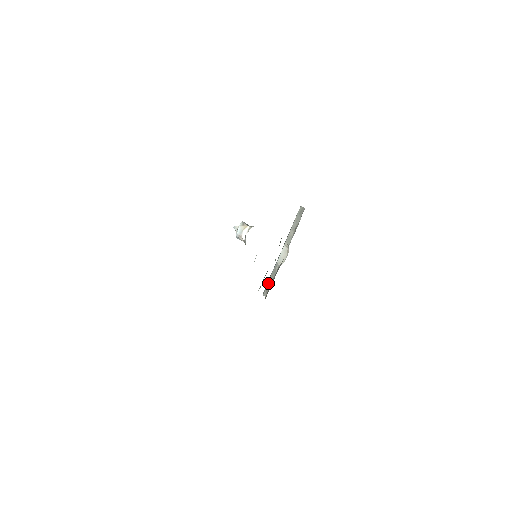
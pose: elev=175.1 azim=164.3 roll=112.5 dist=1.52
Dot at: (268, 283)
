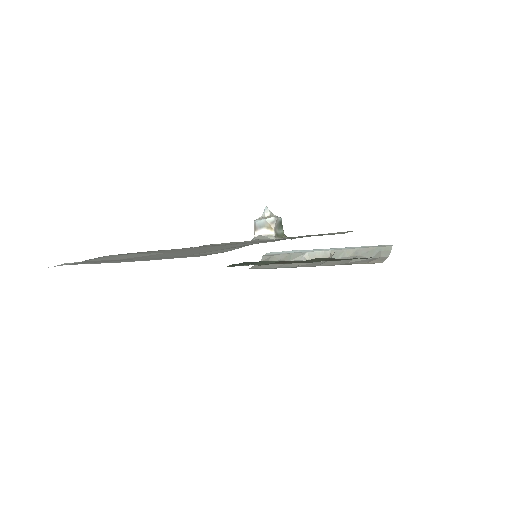
Dot at: (277, 255)
